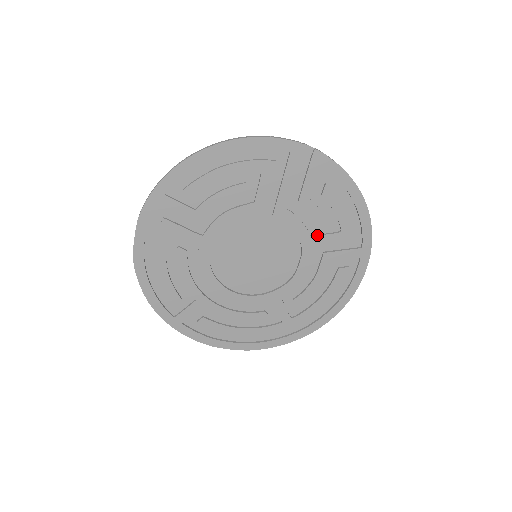
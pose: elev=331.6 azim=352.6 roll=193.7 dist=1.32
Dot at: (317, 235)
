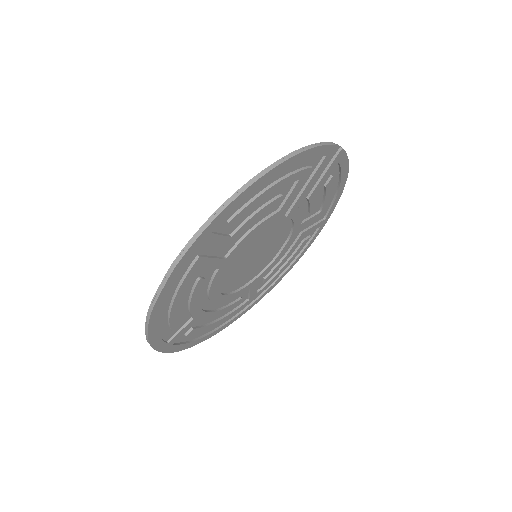
Dot at: (305, 221)
